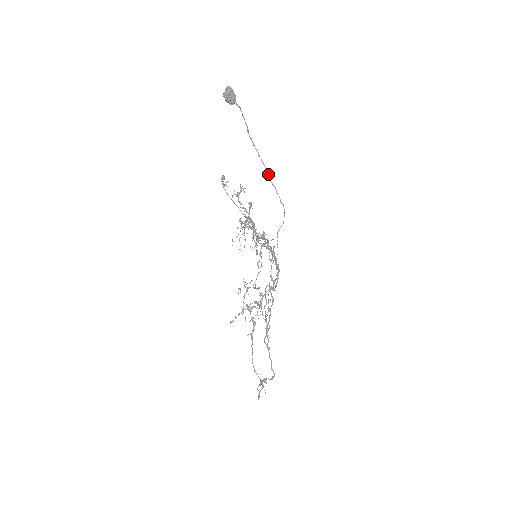
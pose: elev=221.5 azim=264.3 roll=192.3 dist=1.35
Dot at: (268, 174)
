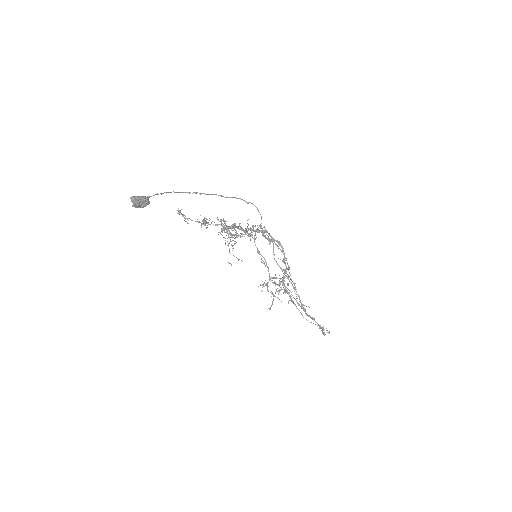
Dot at: occluded
